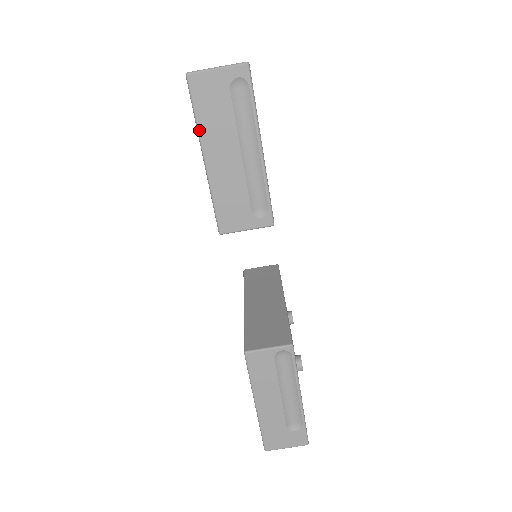
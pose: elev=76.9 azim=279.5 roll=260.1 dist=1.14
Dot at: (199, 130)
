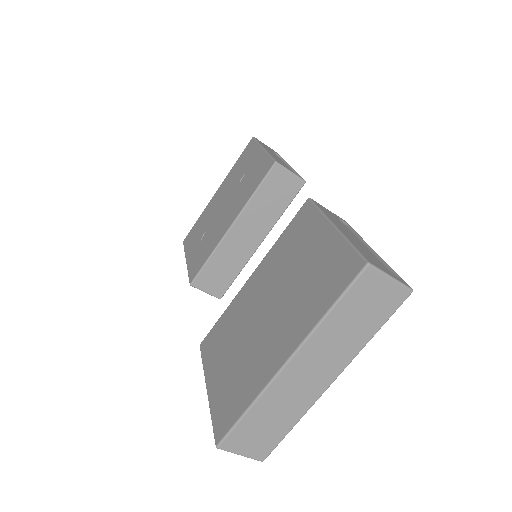
Dot at: (210, 409)
